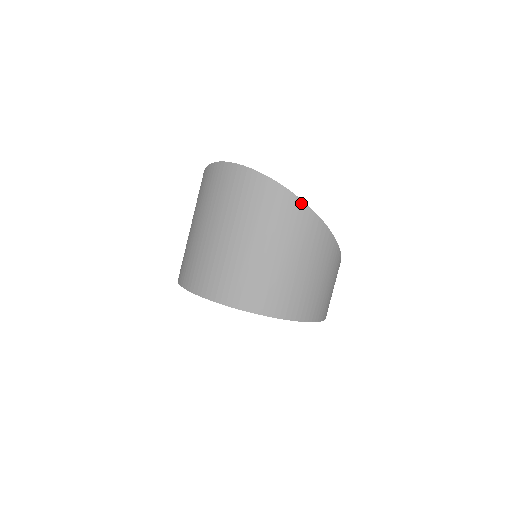
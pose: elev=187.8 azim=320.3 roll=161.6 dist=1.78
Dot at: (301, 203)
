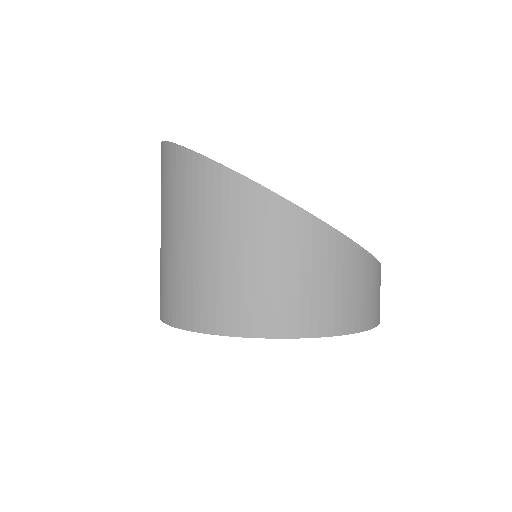
Dot at: (200, 158)
